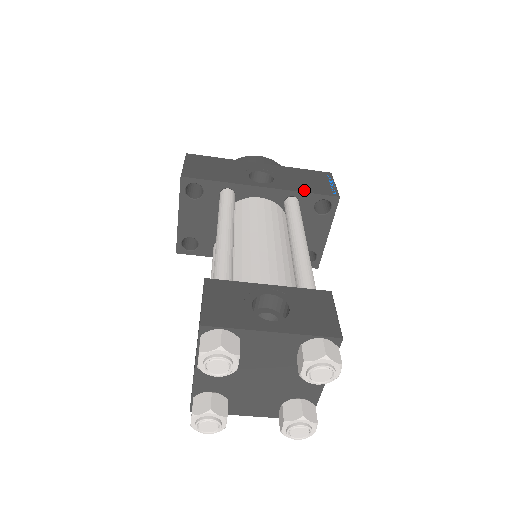
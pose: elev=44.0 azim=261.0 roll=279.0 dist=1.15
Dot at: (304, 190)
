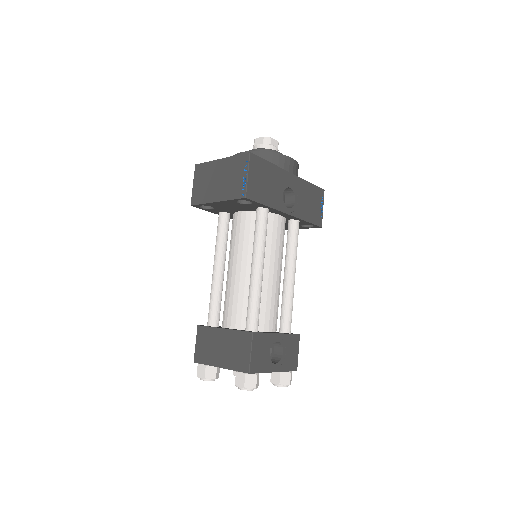
Dot at: (308, 219)
